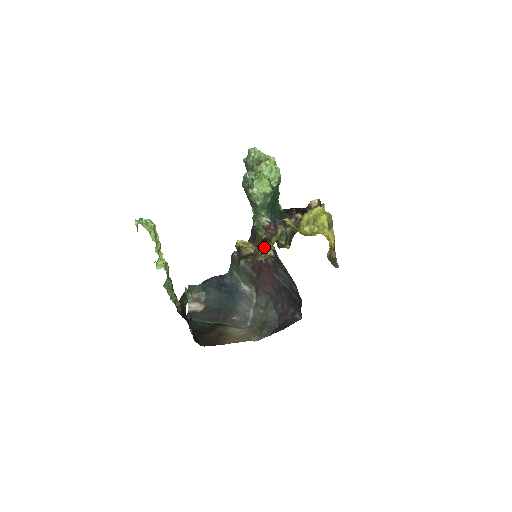
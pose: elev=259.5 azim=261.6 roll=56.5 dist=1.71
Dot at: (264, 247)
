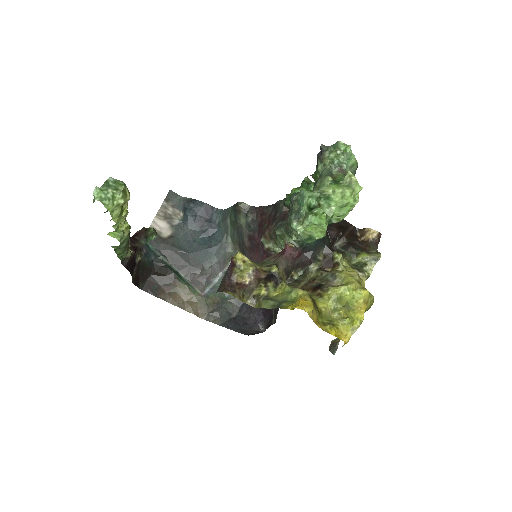
Dot at: (264, 292)
